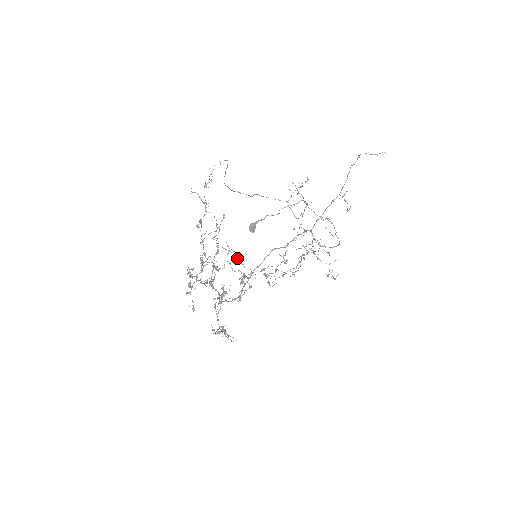
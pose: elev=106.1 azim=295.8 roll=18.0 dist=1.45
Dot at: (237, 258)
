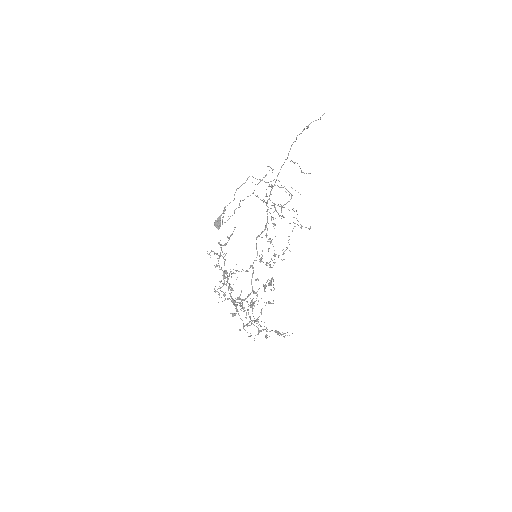
Dot at: occluded
